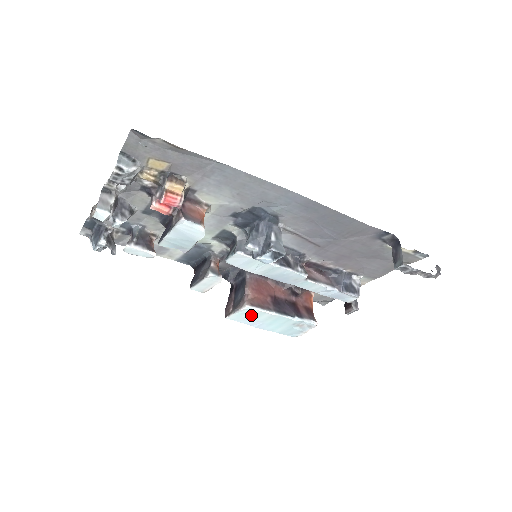
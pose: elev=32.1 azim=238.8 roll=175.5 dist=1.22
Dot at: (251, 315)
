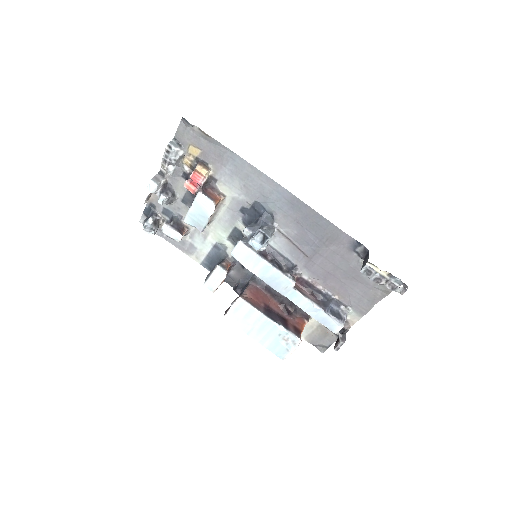
Dot at: (243, 313)
